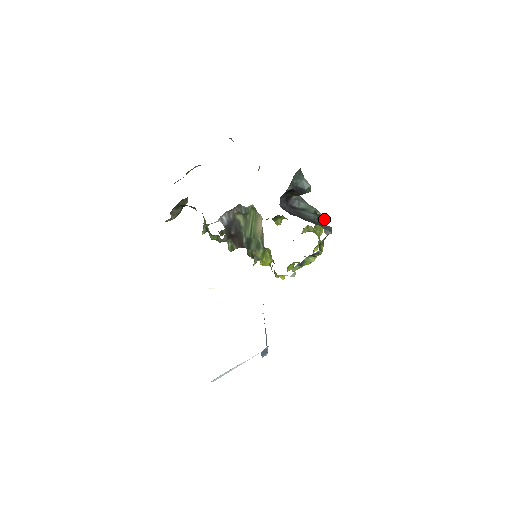
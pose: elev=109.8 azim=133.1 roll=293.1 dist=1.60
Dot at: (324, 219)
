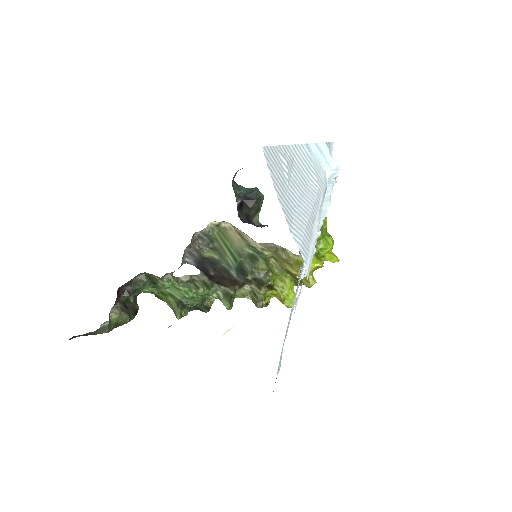
Dot at: occluded
